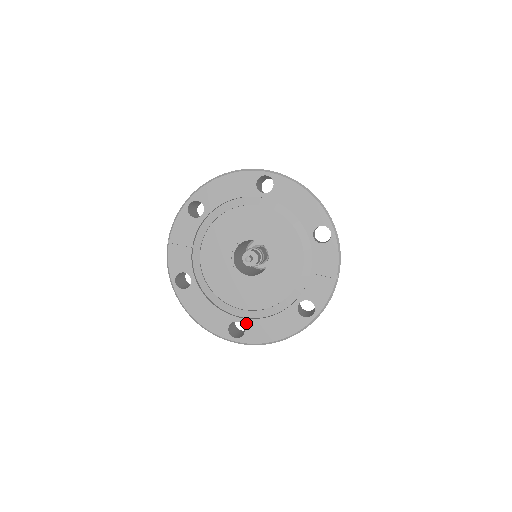
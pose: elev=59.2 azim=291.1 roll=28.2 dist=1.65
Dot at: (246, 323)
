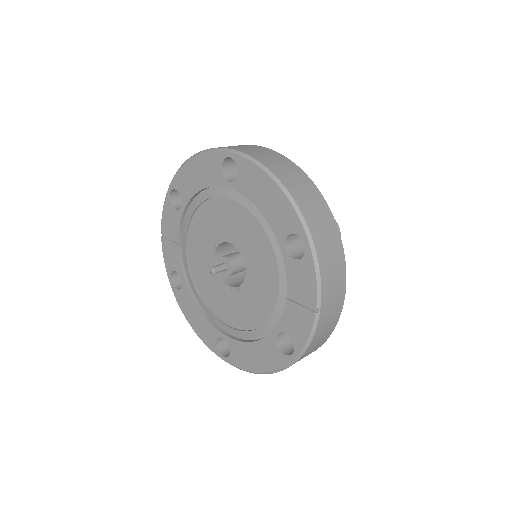
Dot at: (230, 342)
